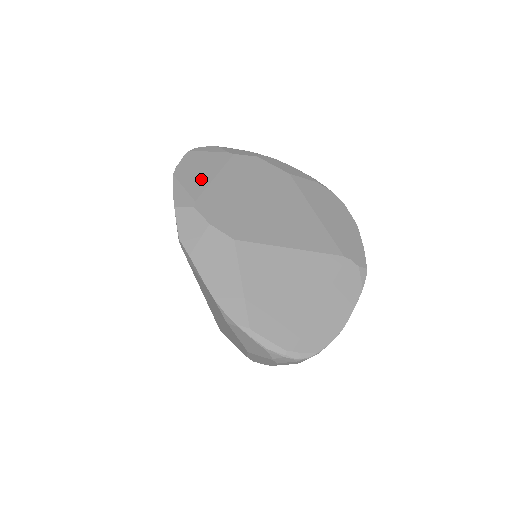
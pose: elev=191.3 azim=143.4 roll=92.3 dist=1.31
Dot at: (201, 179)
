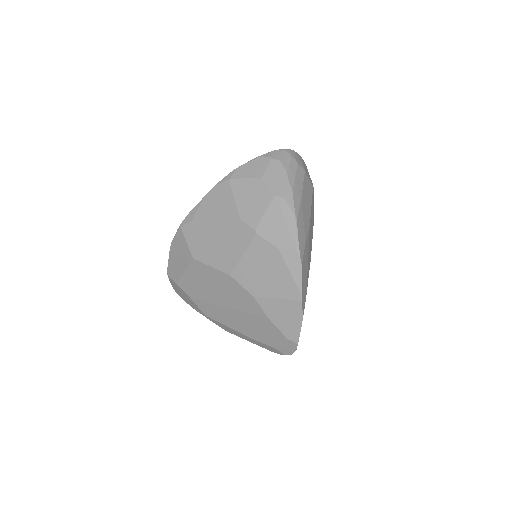
Dot at: occluded
